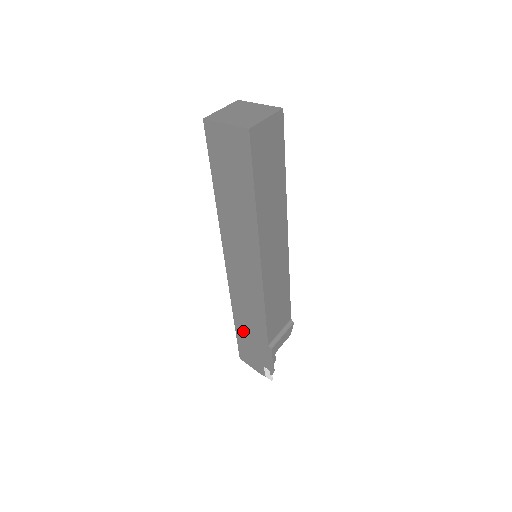
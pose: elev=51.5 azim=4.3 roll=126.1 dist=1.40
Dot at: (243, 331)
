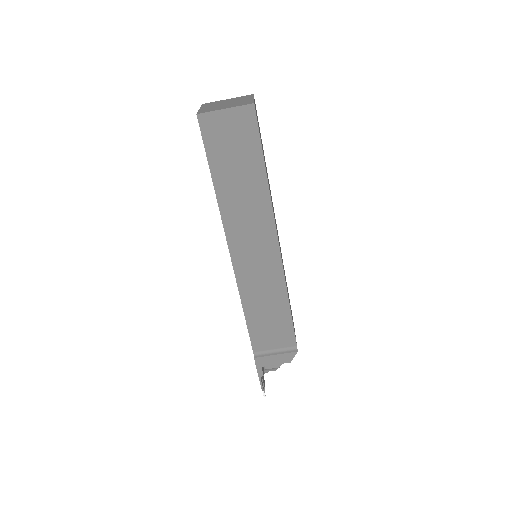
Dot at: occluded
